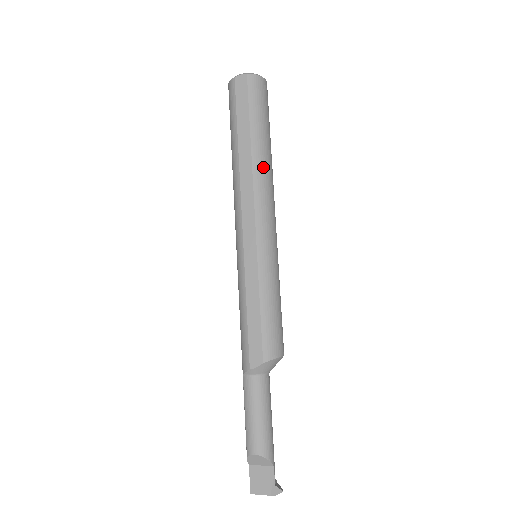
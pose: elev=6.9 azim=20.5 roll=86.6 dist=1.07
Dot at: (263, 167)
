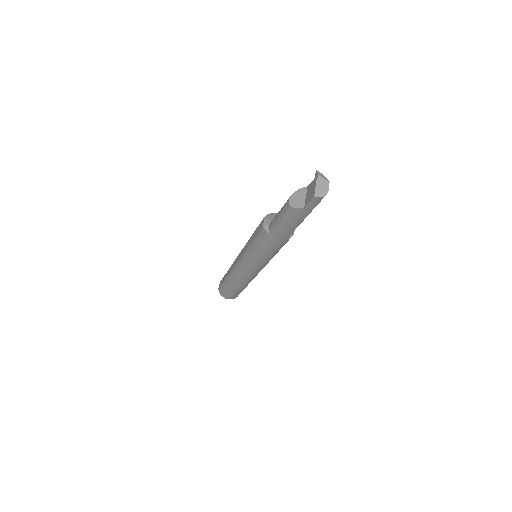
Dot at: occluded
